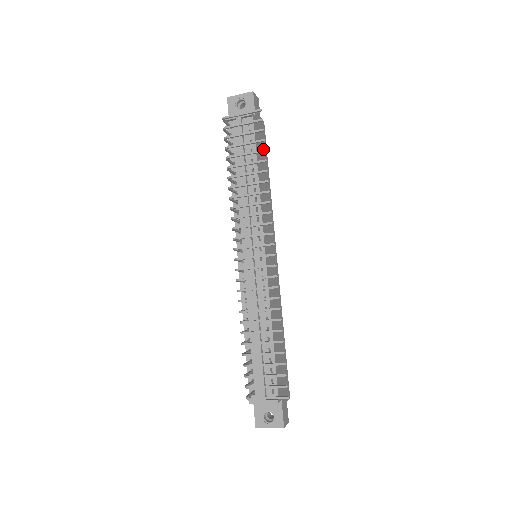
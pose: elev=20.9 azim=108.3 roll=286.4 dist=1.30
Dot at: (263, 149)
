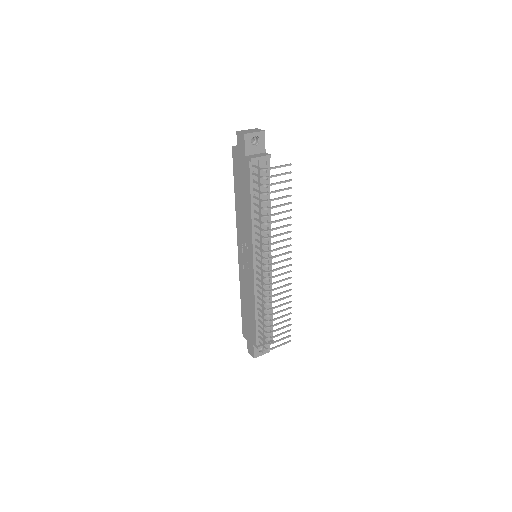
Dot at: (291, 195)
